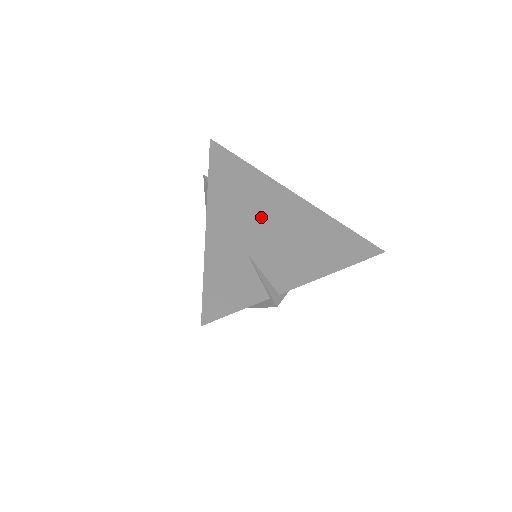
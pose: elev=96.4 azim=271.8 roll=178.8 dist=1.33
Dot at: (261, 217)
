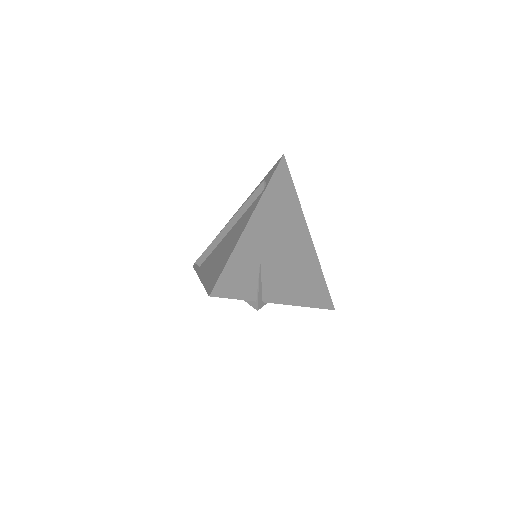
Dot at: (282, 238)
